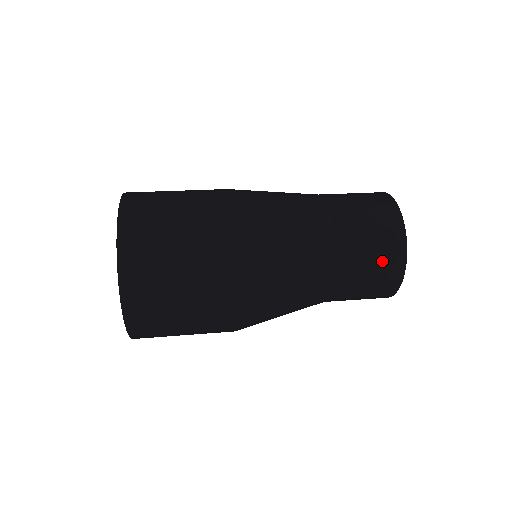
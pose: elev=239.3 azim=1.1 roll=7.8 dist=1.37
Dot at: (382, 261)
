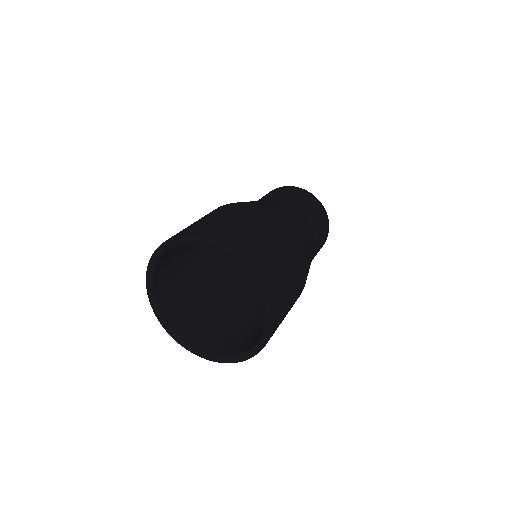
Dot at: (294, 193)
